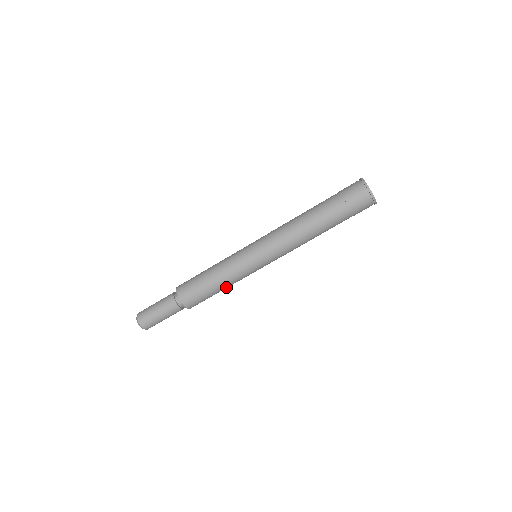
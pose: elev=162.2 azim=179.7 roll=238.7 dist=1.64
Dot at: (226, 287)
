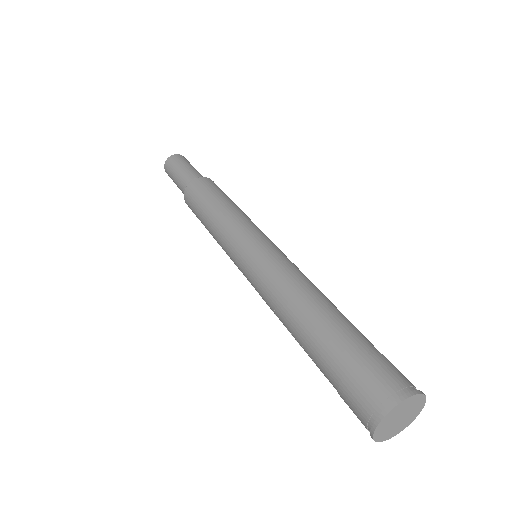
Dot at: occluded
